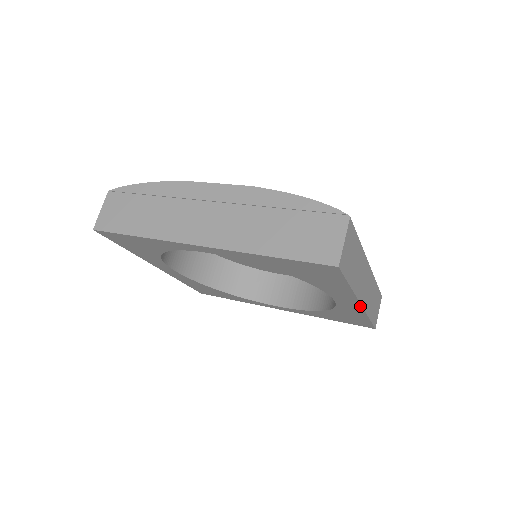
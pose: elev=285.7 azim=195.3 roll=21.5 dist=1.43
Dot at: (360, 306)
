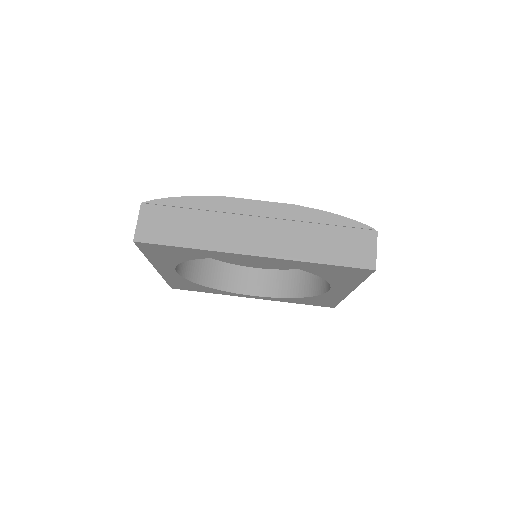
Dot at: (348, 293)
